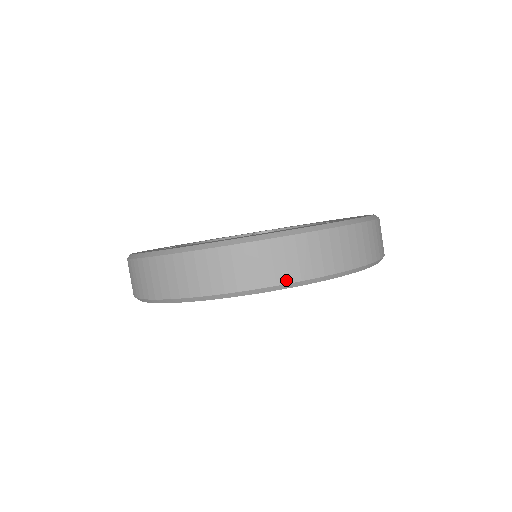
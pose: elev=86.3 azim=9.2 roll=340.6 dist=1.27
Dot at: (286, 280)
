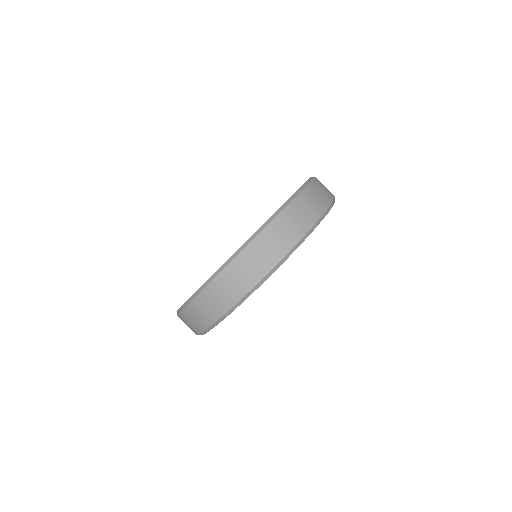
Dot at: (213, 321)
